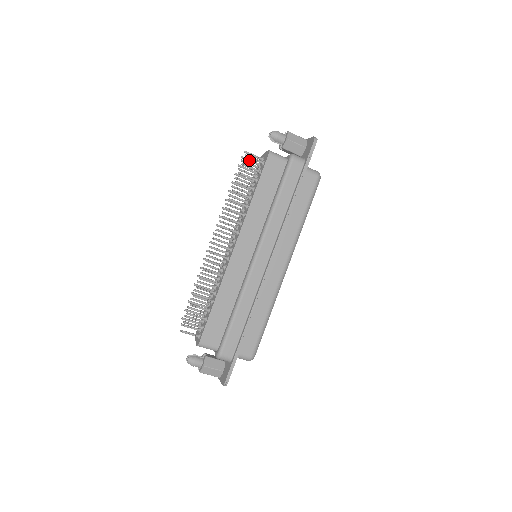
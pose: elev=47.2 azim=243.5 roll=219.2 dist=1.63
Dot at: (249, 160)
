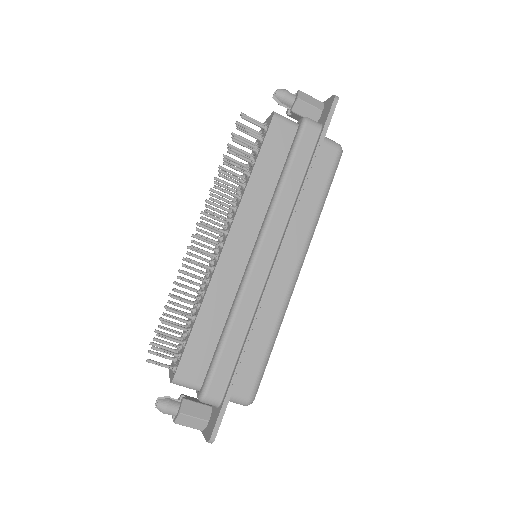
Dot at: (247, 127)
